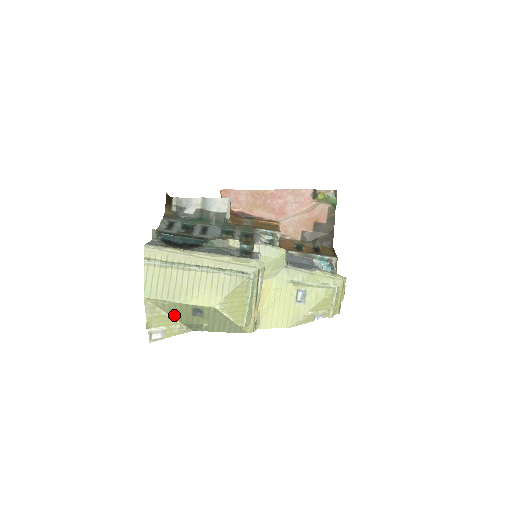
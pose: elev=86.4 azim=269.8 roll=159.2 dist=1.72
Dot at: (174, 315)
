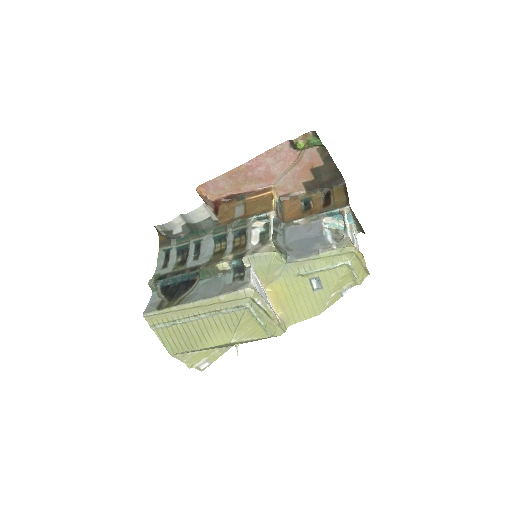
Dot at: (206, 349)
